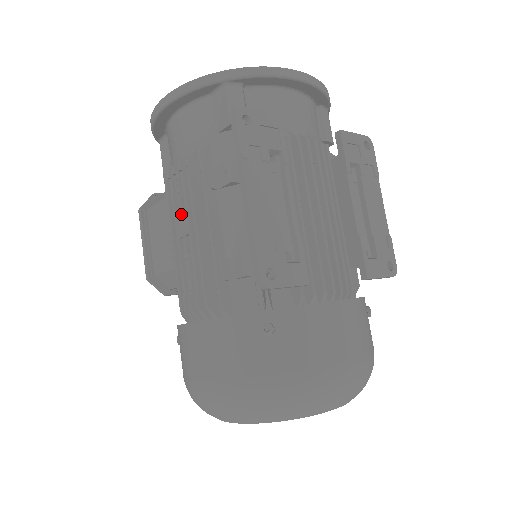
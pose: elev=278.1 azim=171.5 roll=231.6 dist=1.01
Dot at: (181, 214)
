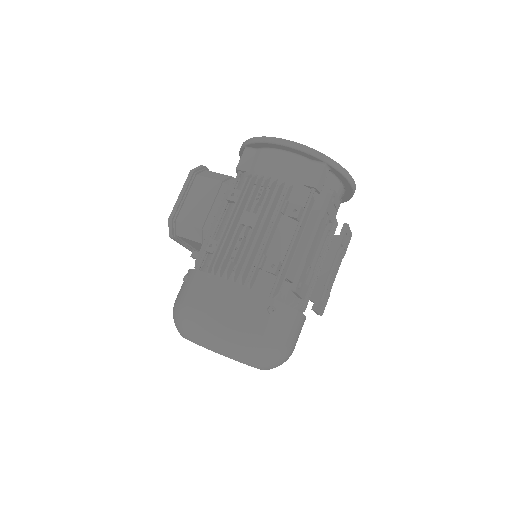
Dot at: (253, 212)
